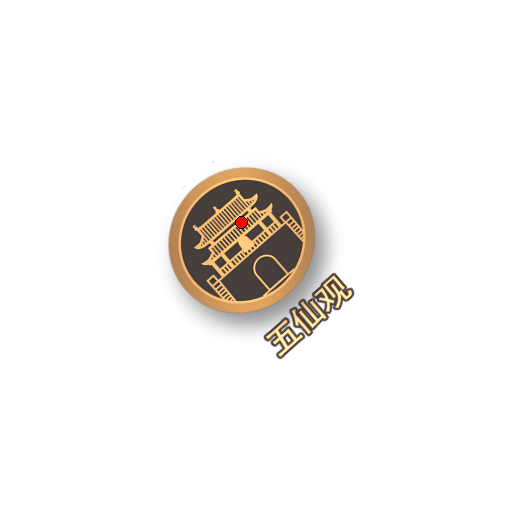
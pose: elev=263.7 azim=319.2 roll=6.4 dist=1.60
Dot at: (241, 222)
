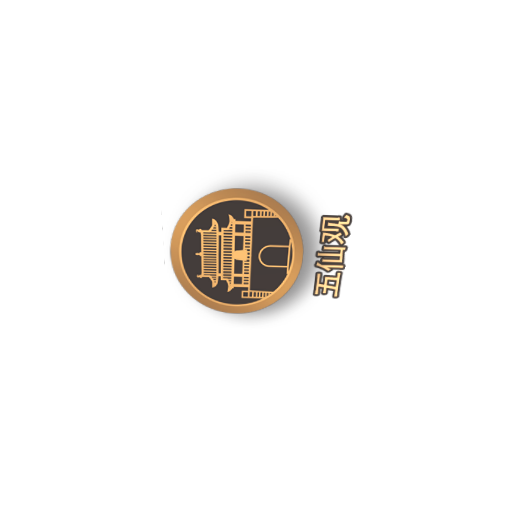
Dot at: (223, 246)
